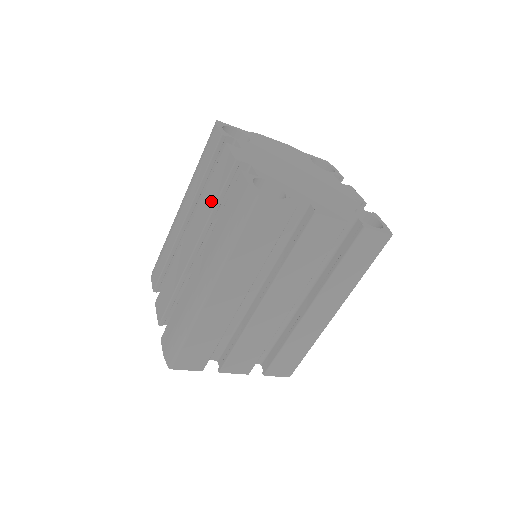
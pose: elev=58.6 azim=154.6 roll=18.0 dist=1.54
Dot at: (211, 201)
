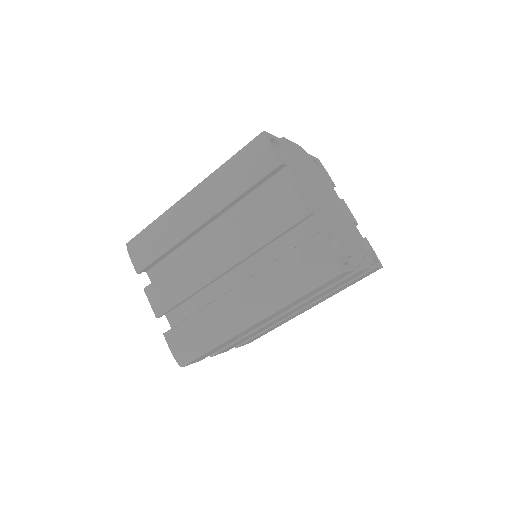
Dot at: (262, 234)
